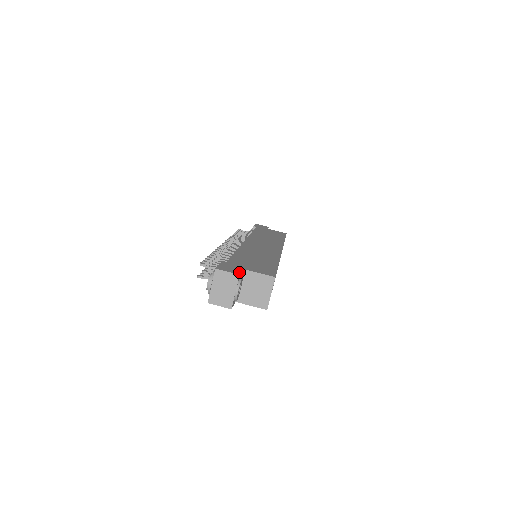
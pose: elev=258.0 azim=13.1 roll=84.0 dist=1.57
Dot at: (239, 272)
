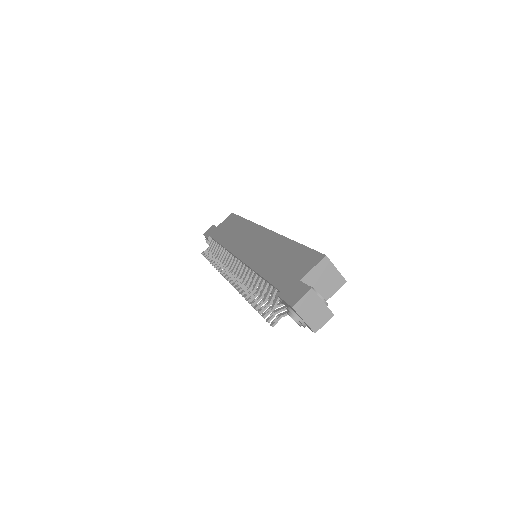
Dot at: (306, 287)
